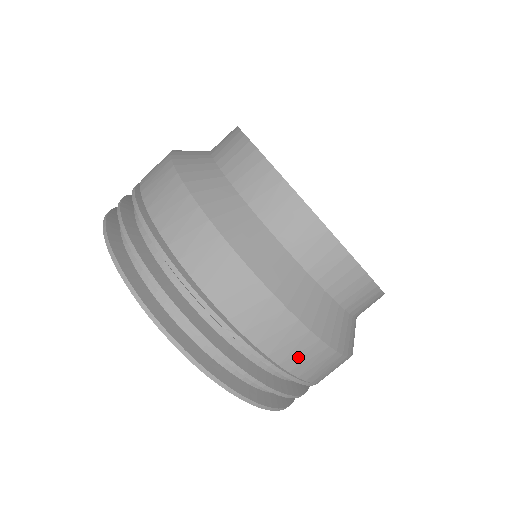
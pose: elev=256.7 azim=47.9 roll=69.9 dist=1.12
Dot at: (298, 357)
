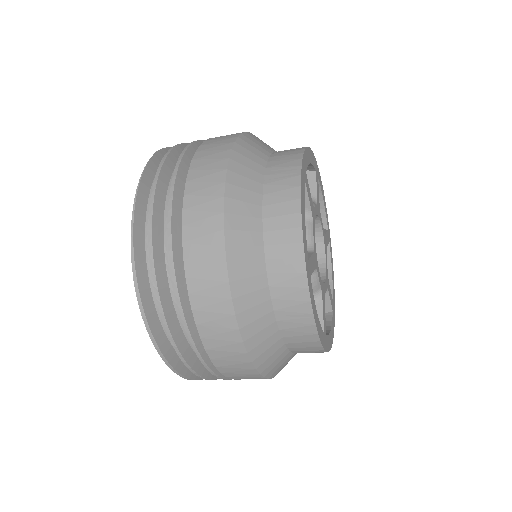
Dot at: occluded
